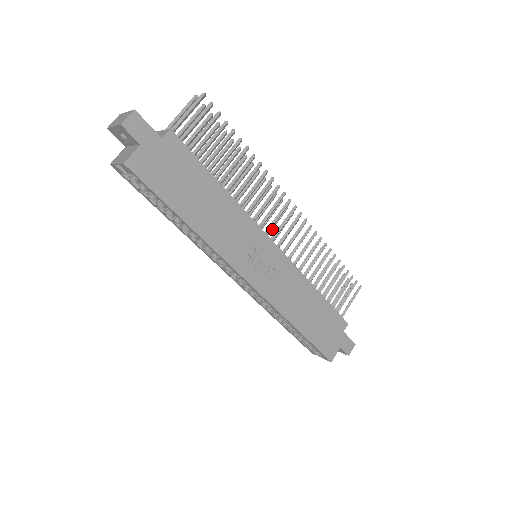
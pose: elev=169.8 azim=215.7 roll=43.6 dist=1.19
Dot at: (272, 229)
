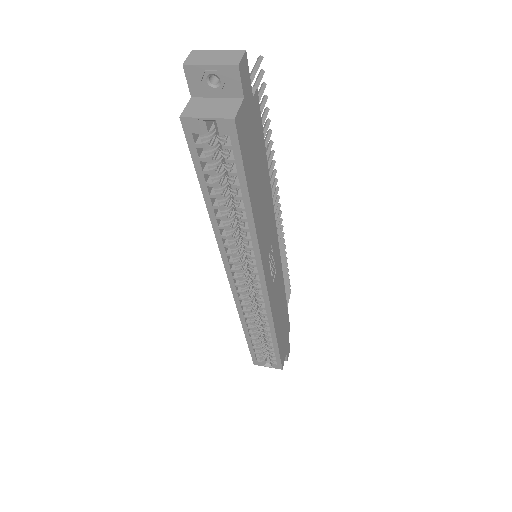
Dot at: occluded
